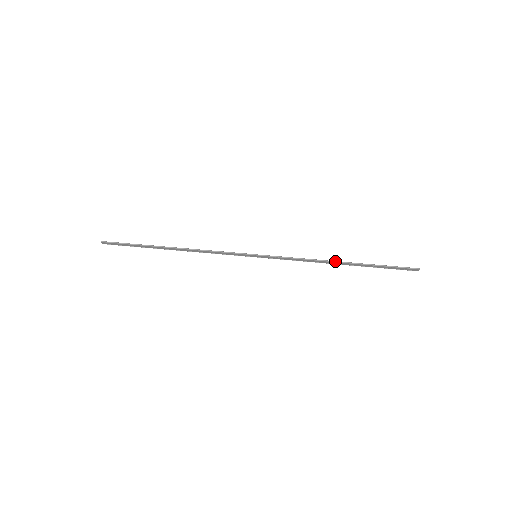
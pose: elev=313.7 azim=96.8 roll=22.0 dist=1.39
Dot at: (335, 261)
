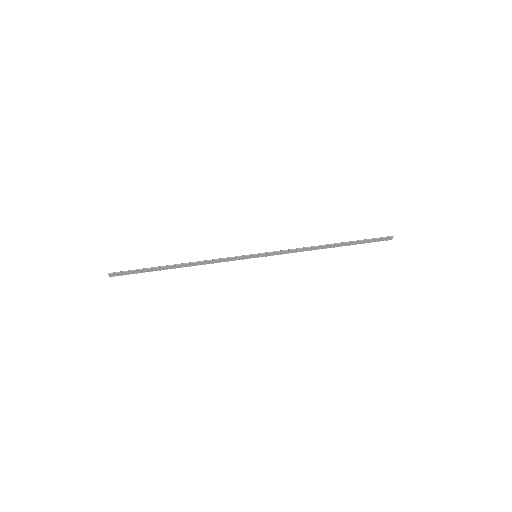
Dot at: (324, 245)
